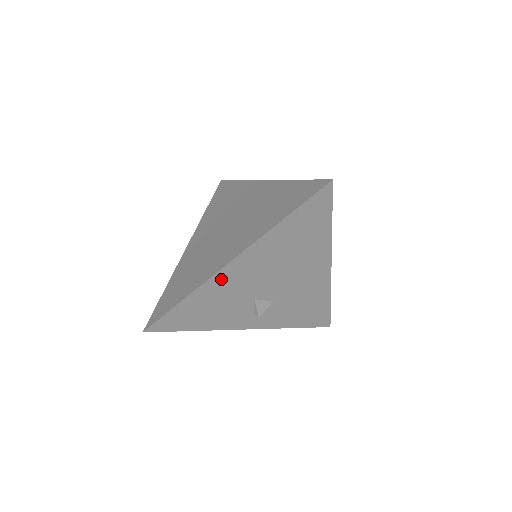
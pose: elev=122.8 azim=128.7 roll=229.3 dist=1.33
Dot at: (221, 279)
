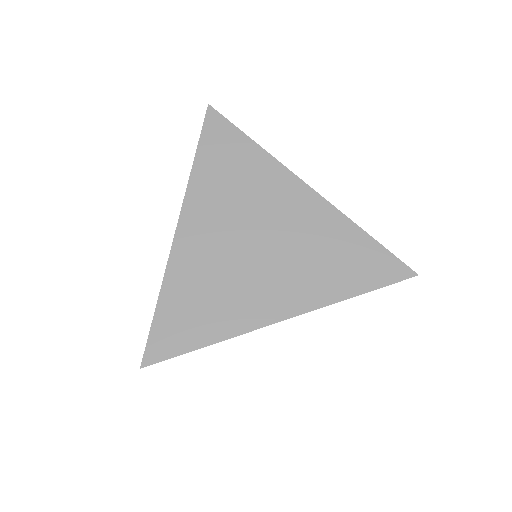
Dot at: occluded
